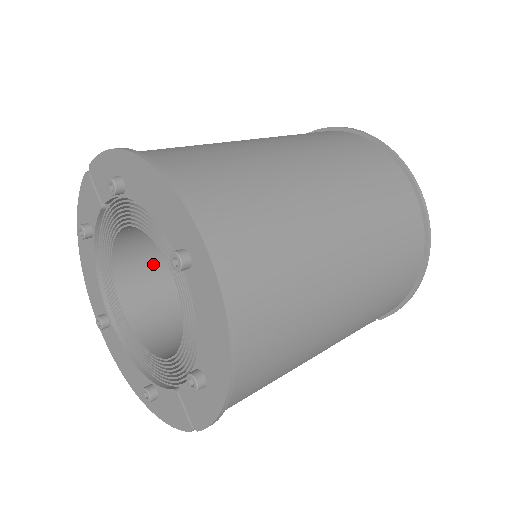
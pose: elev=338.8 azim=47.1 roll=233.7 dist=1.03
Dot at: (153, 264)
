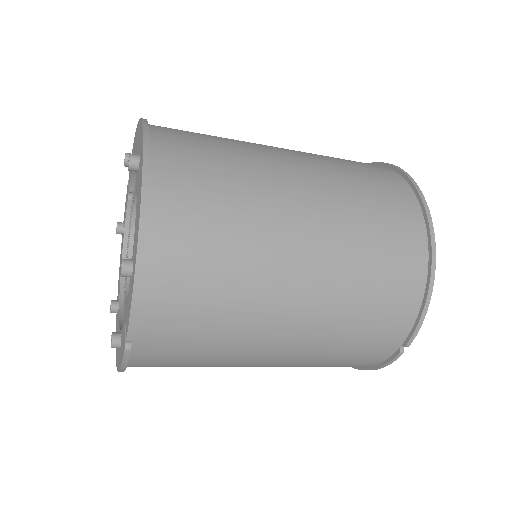
Dot at: occluded
